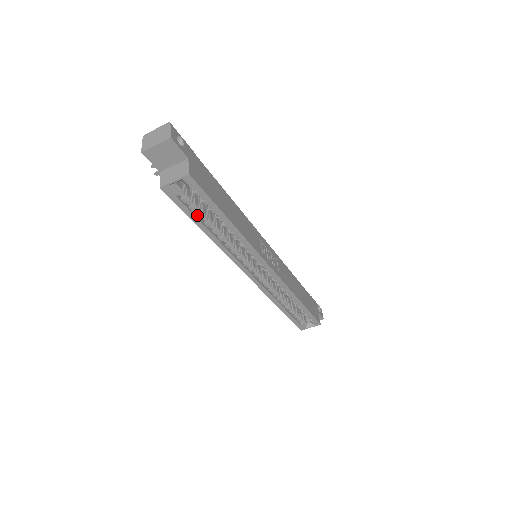
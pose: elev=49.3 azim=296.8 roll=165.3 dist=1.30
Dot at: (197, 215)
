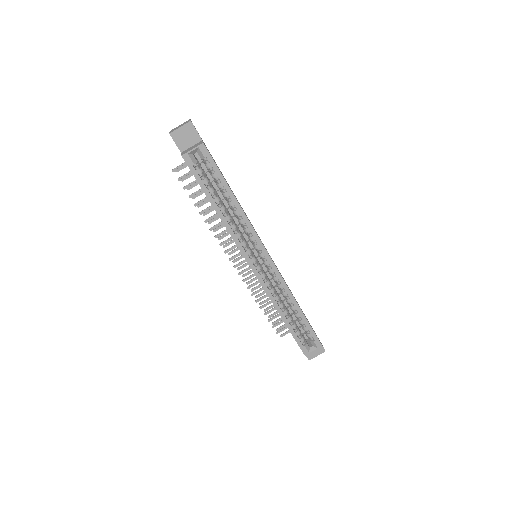
Dot at: (208, 189)
